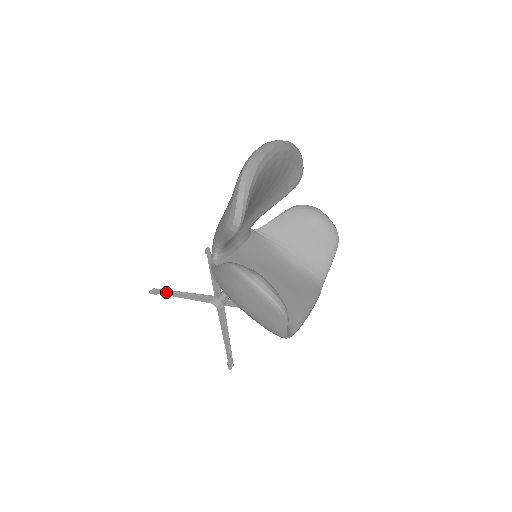
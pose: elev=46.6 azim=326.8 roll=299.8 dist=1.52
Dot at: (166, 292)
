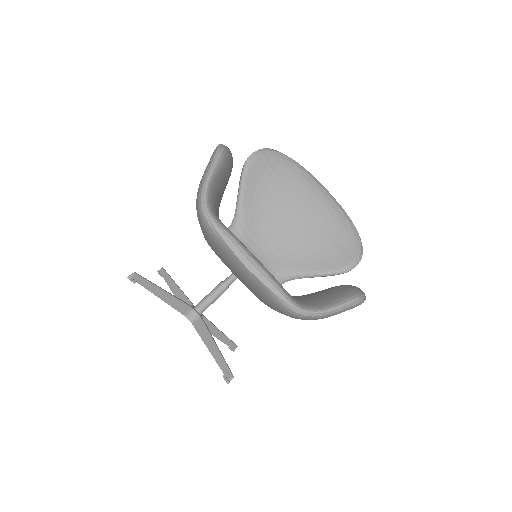
Dot at: (167, 276)
